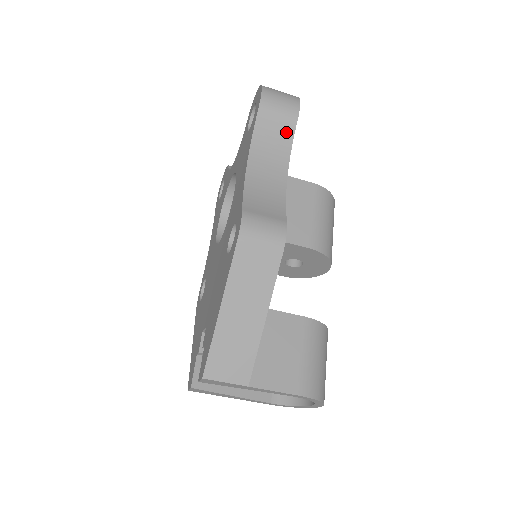
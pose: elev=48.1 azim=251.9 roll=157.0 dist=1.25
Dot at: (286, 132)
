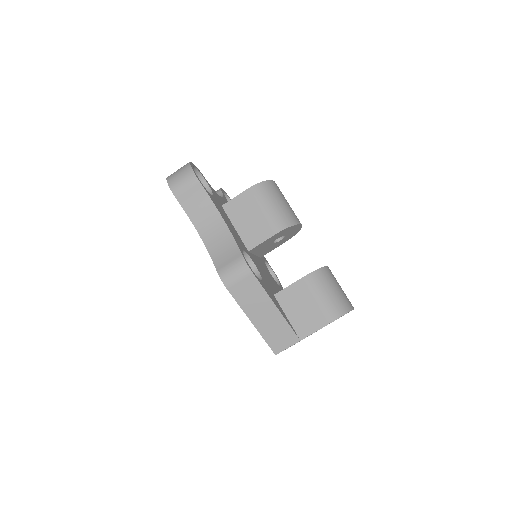
Dot at: (201, 196)
